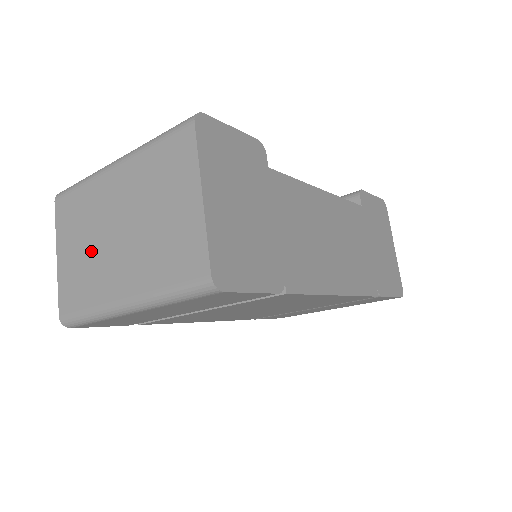
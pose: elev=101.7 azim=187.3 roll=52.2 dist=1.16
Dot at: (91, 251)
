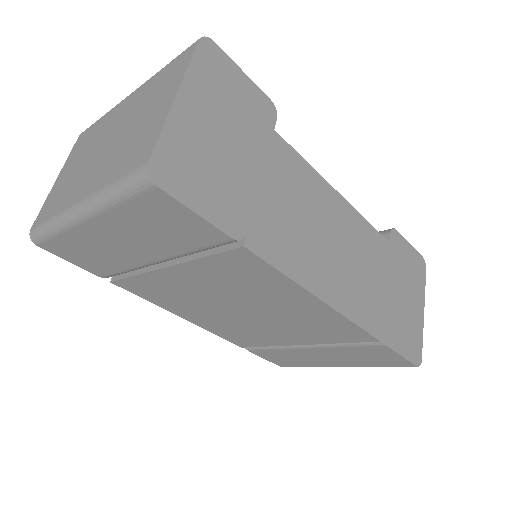
Dot at: (79, 167)
